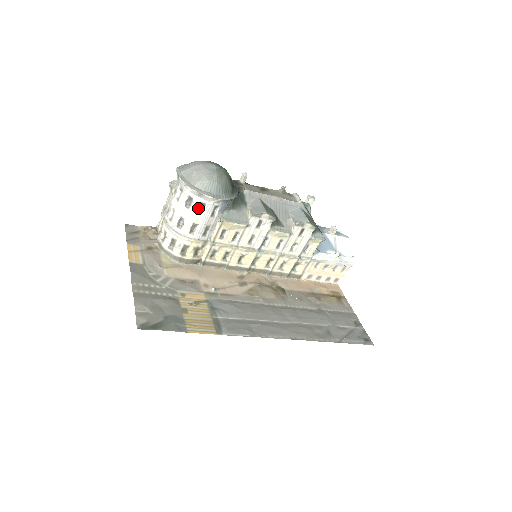
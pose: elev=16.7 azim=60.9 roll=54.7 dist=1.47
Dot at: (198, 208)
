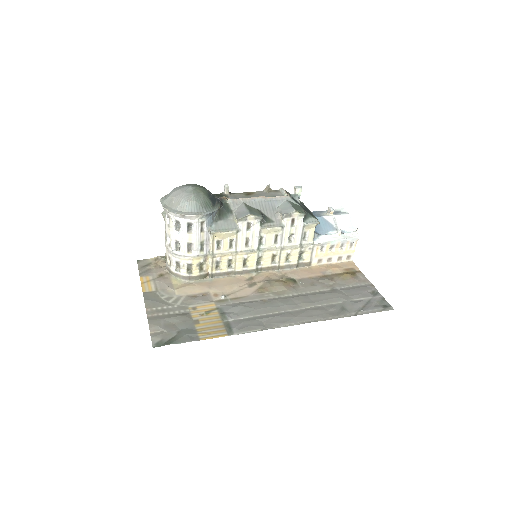
Dot at: (186, 228)
